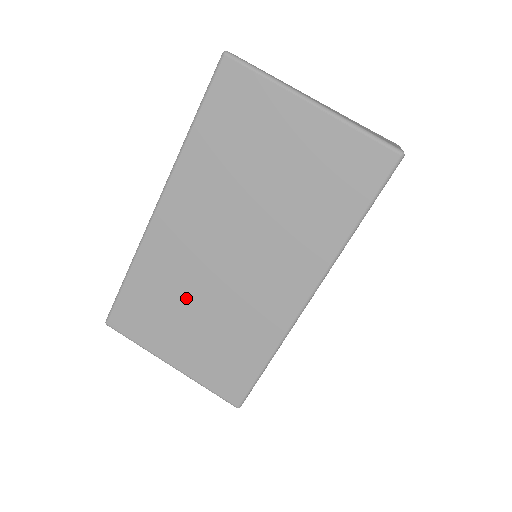
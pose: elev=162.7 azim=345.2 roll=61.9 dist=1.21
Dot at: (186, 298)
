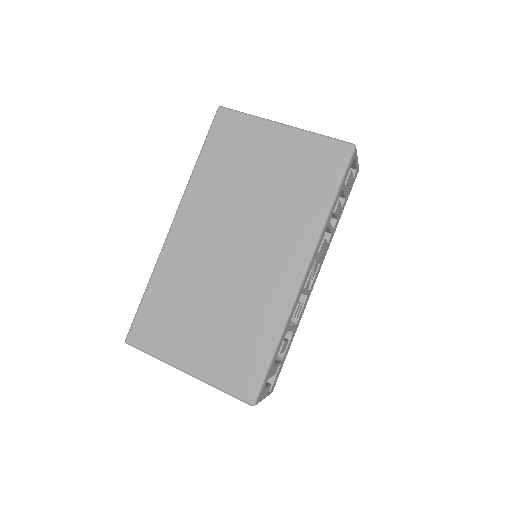
Dot at: (198, 298)
